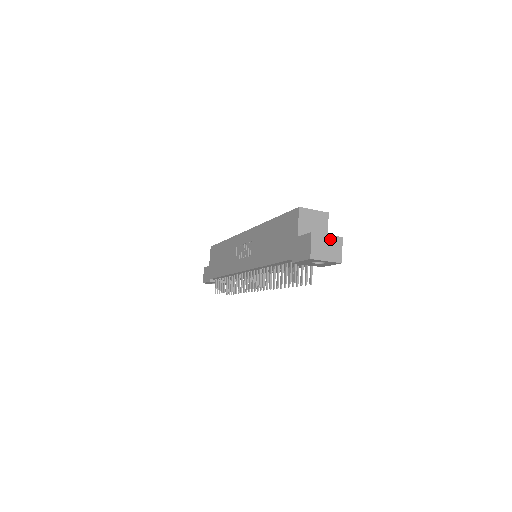
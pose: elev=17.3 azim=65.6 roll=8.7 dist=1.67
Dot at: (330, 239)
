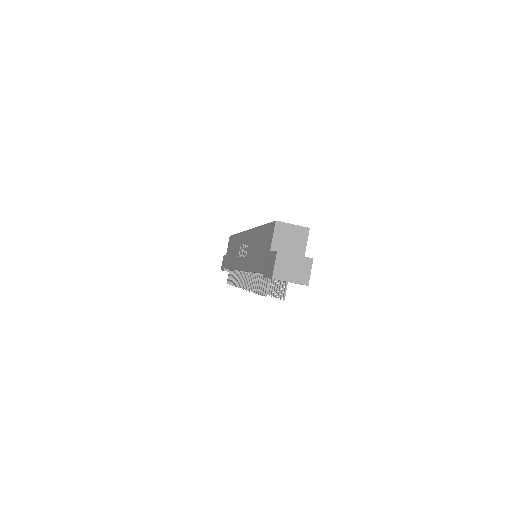
Dot at: (298, 259)
